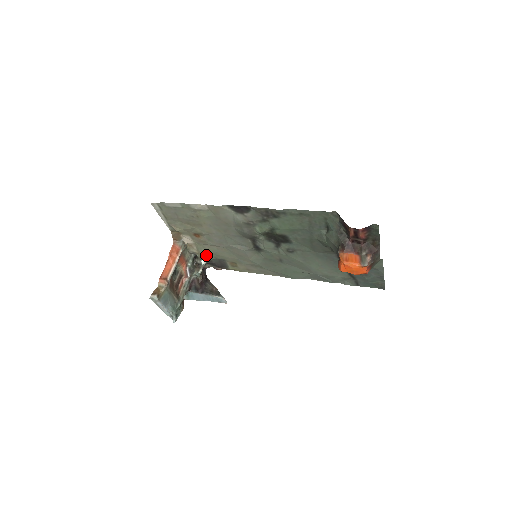
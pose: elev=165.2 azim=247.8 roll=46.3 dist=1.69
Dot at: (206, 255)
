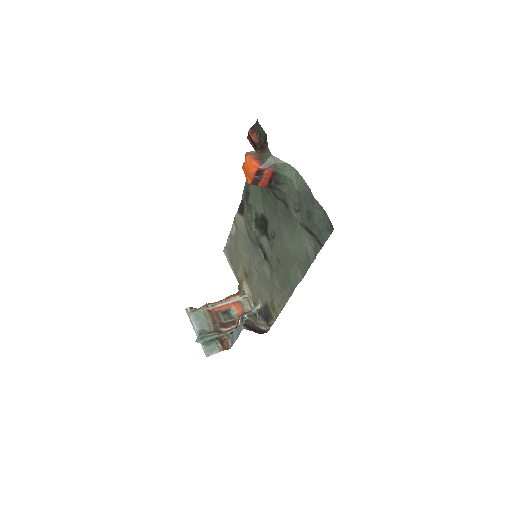
Dot at: (257, 302)
